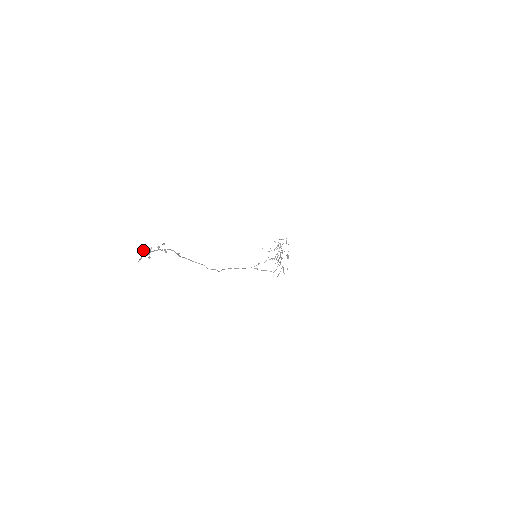
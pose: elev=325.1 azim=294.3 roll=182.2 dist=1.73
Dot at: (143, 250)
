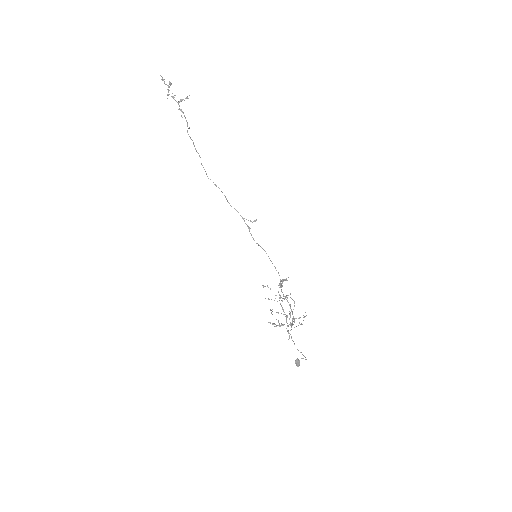
Dot at: (170, 83)
